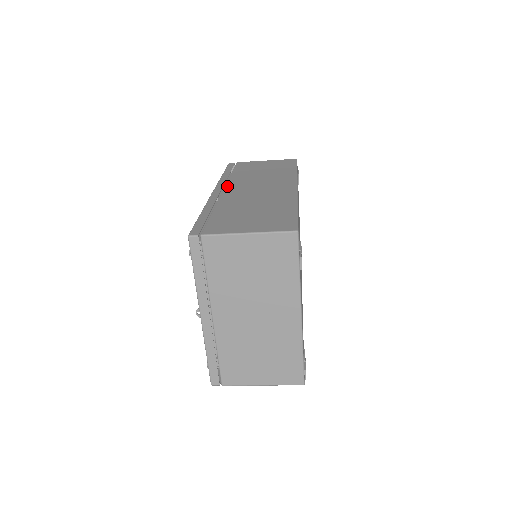
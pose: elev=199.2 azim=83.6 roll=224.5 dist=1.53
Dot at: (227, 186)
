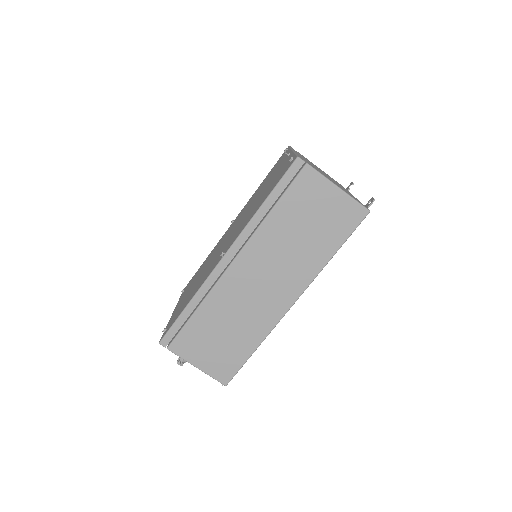
Dot at: occluded
